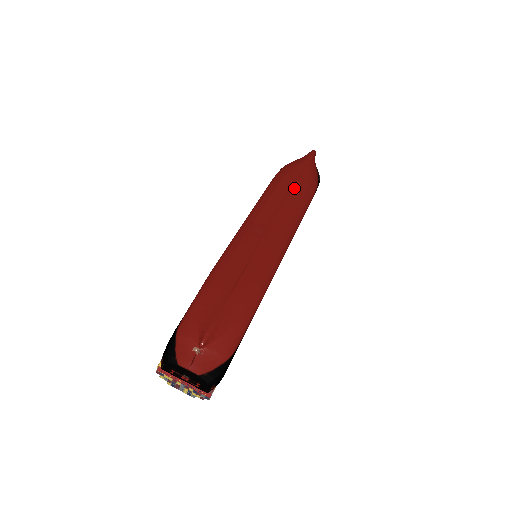
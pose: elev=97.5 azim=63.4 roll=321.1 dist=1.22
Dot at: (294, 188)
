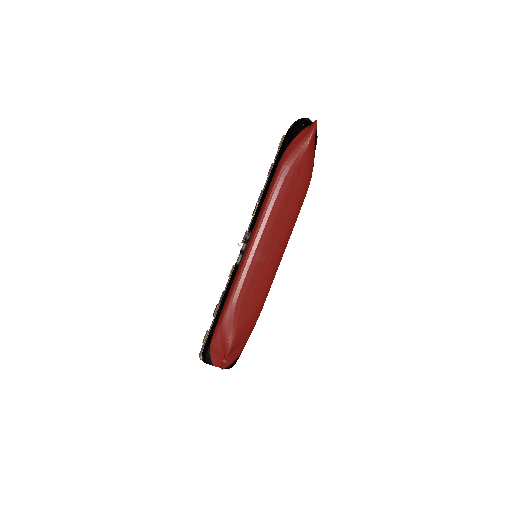
Dot at: (291, 196)
